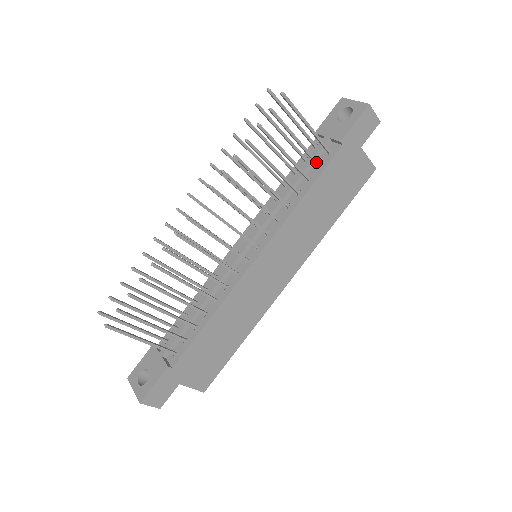
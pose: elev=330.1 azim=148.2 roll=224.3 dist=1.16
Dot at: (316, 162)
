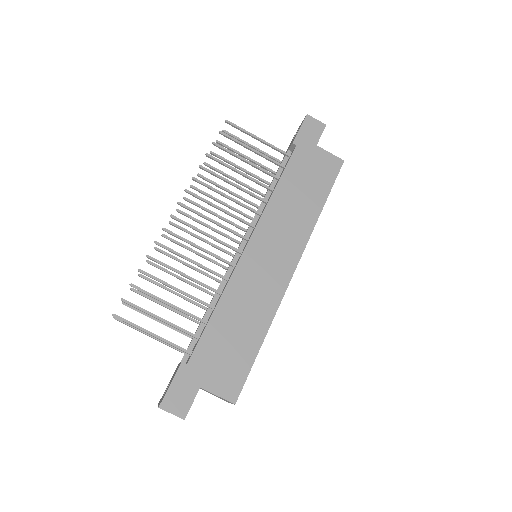
Dot at: (279, 164)
